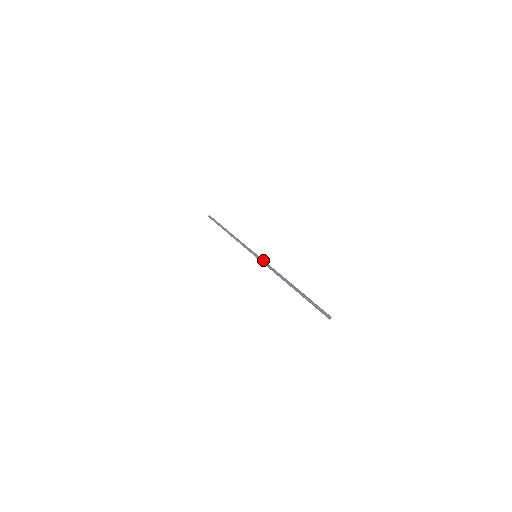
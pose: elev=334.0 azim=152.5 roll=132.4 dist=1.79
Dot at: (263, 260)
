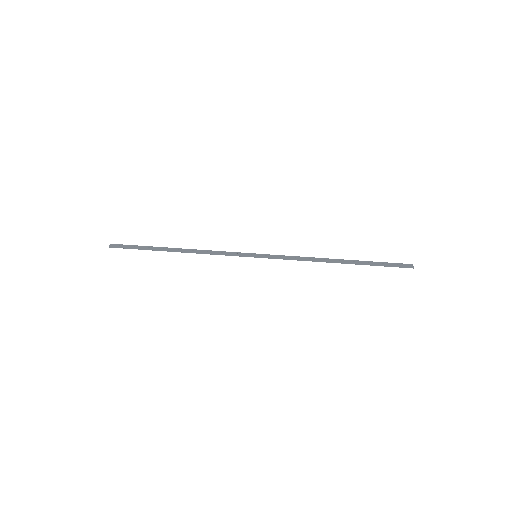
Dot at: (275, 257)
